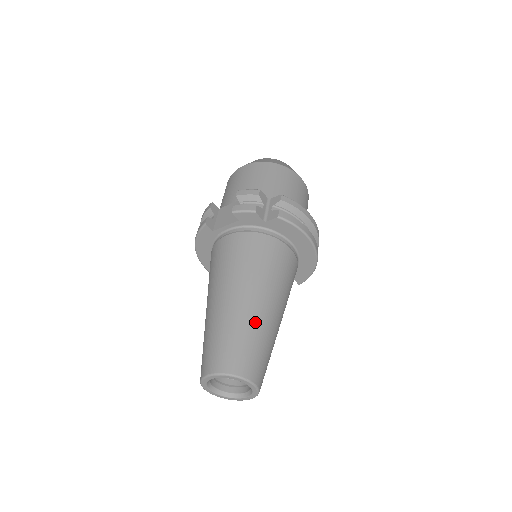
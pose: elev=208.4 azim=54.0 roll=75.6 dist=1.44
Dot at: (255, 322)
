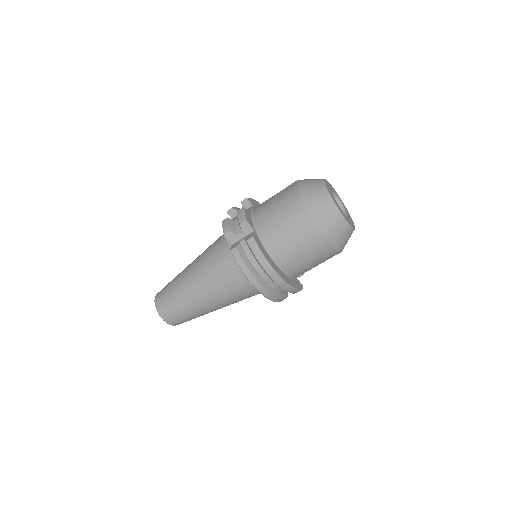
Dot at: (182, 295)
